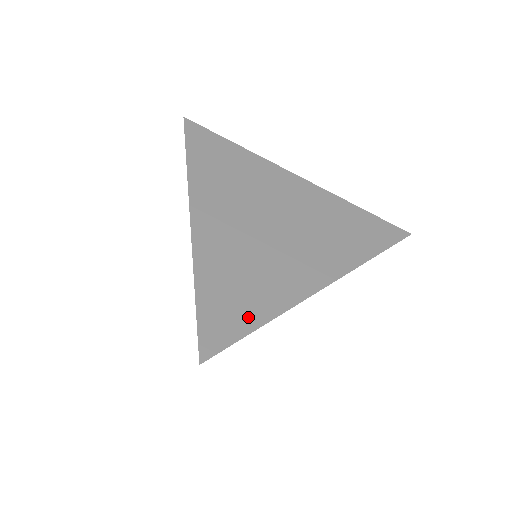
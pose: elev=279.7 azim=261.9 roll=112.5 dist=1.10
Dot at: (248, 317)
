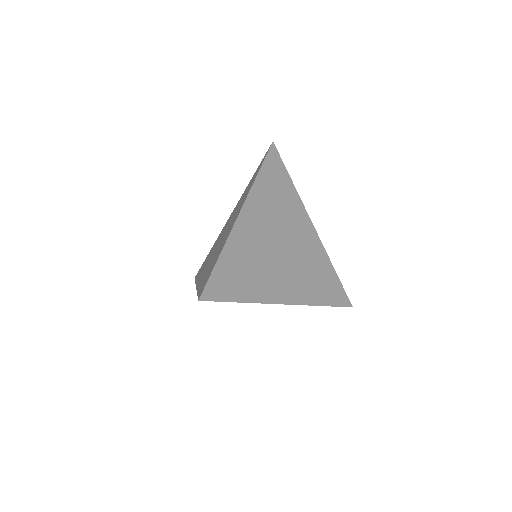
Dot at: (238, 292)
